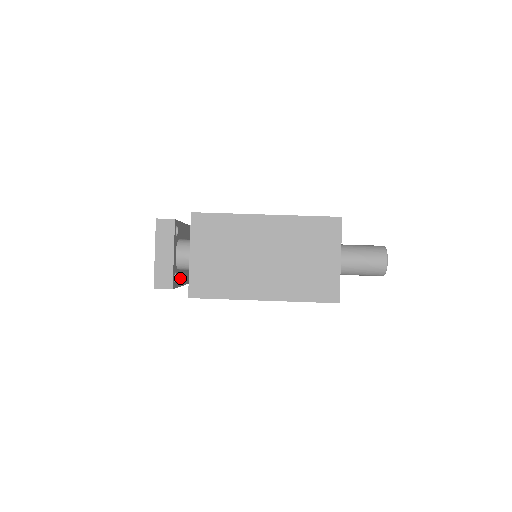
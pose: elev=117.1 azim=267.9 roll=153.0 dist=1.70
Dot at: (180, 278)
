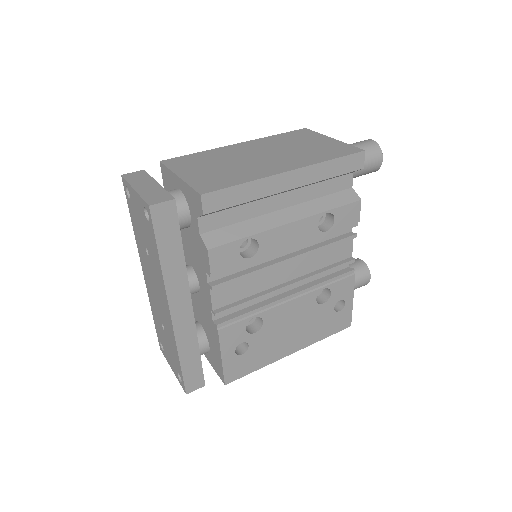
Dot at: occluded
